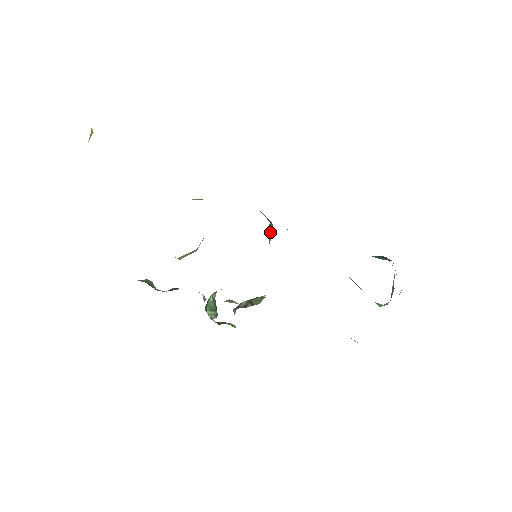
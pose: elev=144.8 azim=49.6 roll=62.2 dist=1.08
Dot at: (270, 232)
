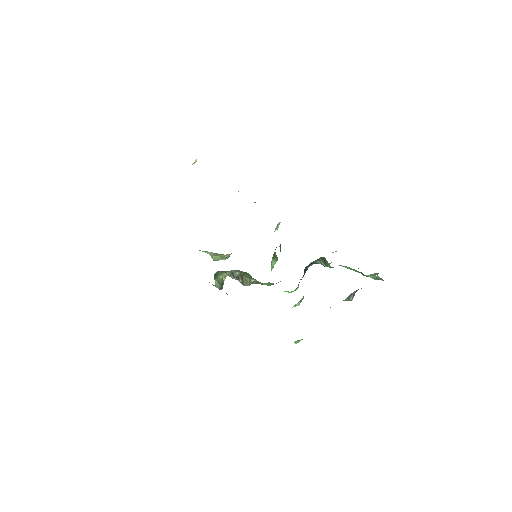
Dot at: (274, 260)
